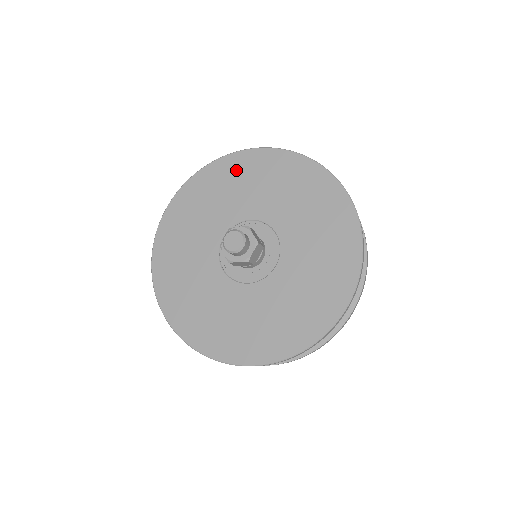
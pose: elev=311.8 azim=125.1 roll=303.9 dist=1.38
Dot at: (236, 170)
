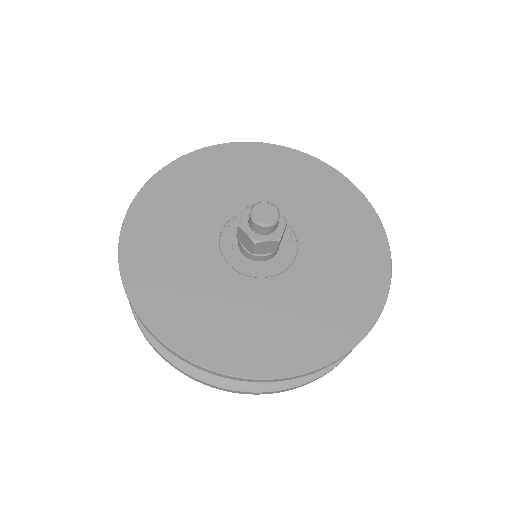
Dot at: (322, 181)
